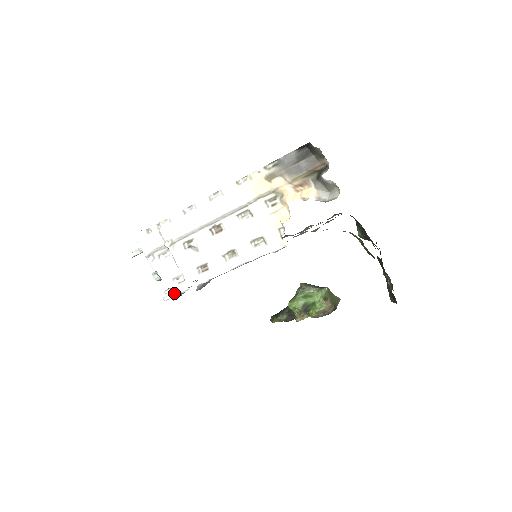
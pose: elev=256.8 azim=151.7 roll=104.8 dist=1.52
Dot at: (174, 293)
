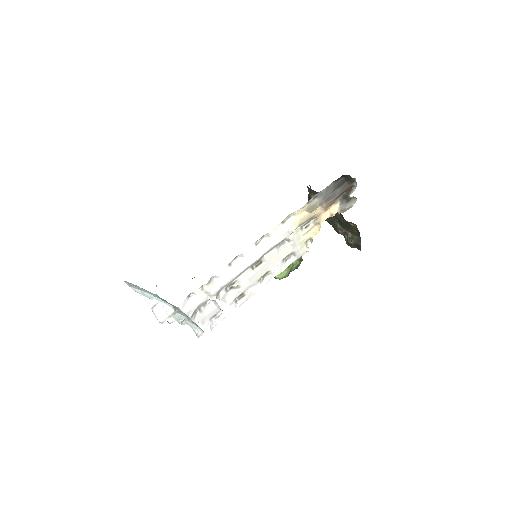
Dot at: (211, 328)
